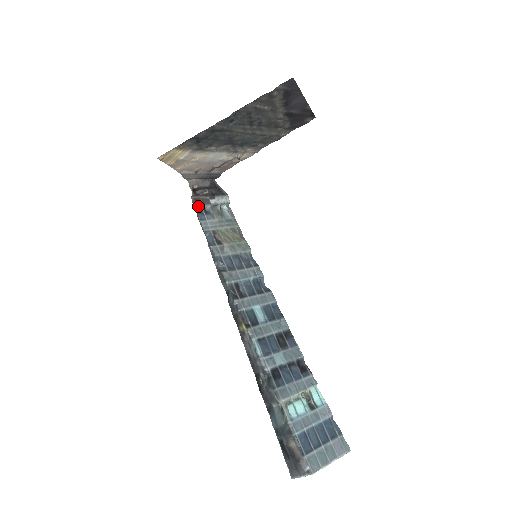
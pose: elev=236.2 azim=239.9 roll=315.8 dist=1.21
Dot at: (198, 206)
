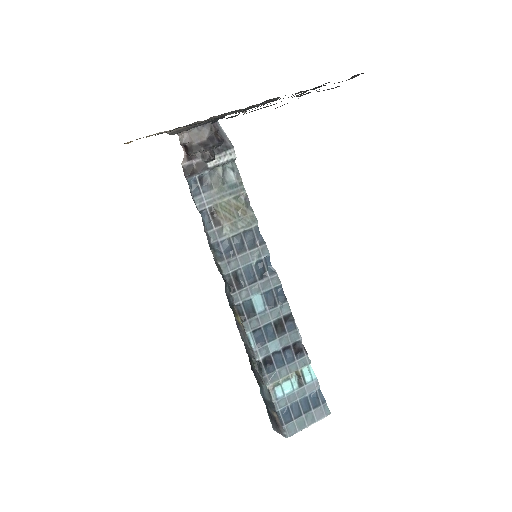
Dot at: (191, 177)
